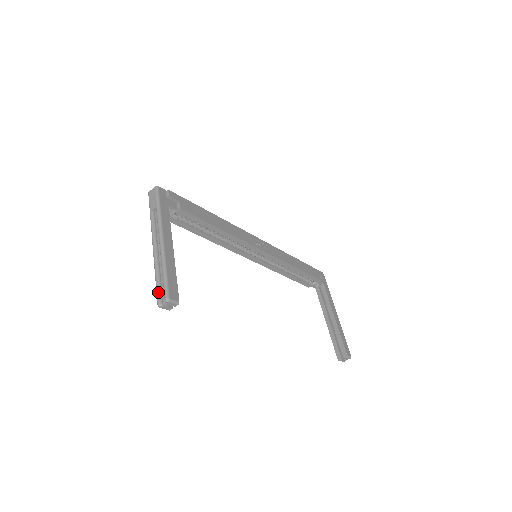
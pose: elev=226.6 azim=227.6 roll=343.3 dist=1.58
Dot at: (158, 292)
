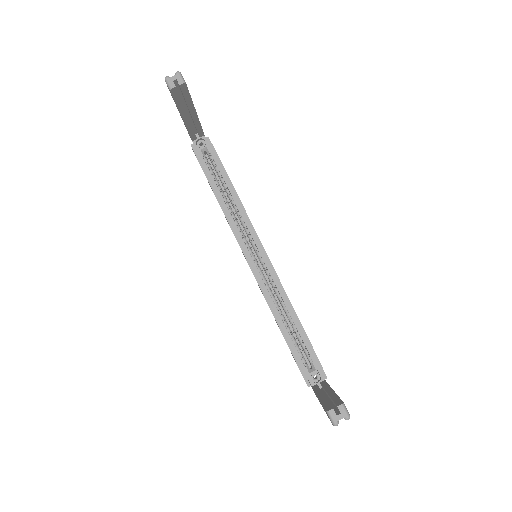
Dot at: occluded
